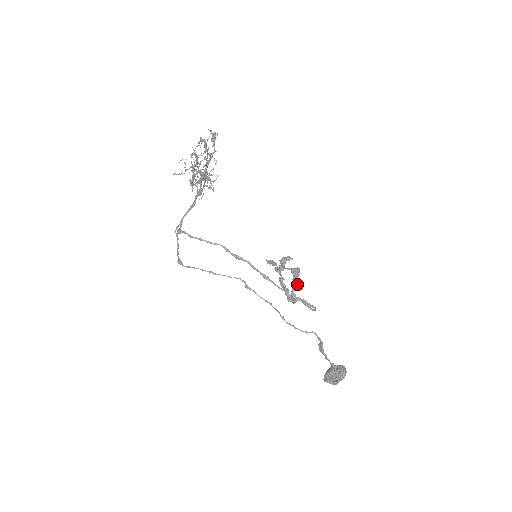
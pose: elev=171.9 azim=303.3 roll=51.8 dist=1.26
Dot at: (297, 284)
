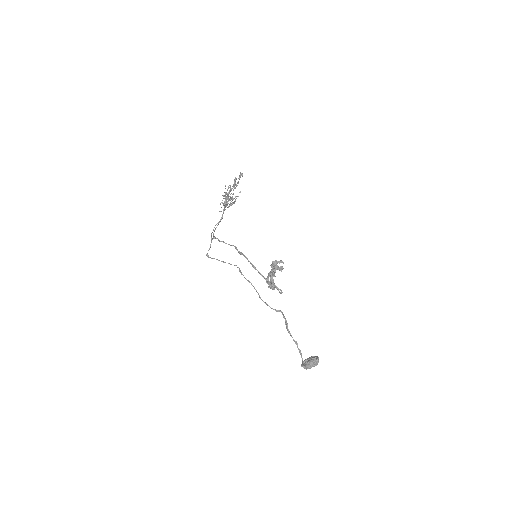
Dot at: (272, 272)
